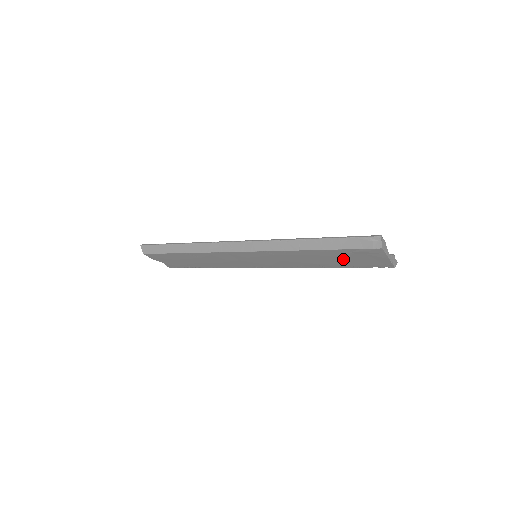
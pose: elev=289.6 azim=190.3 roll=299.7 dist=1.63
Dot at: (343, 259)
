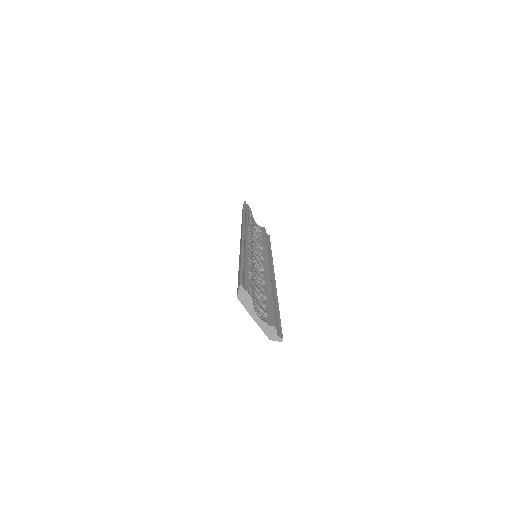
Dot at: occluded
